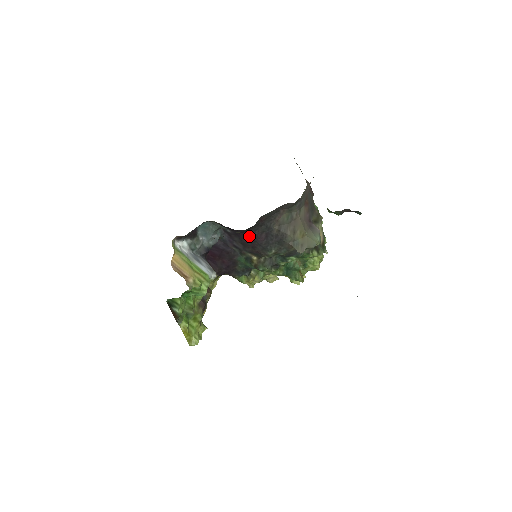
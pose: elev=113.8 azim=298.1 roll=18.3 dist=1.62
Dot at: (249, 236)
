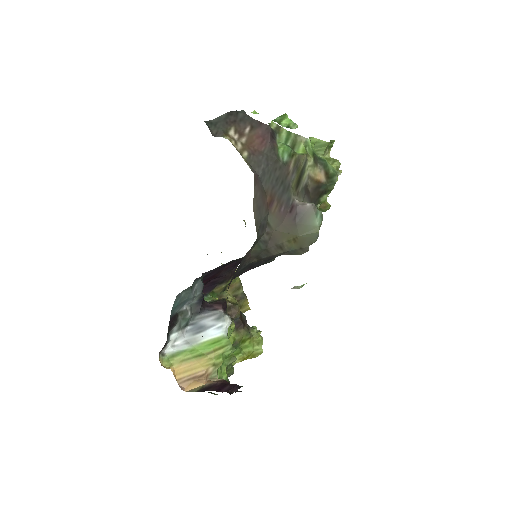
Dot at: occluded
